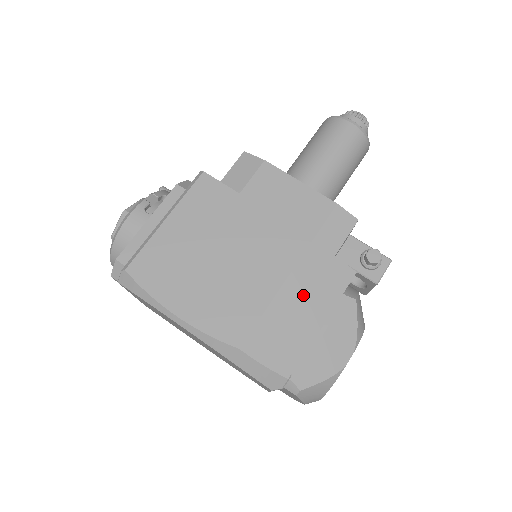
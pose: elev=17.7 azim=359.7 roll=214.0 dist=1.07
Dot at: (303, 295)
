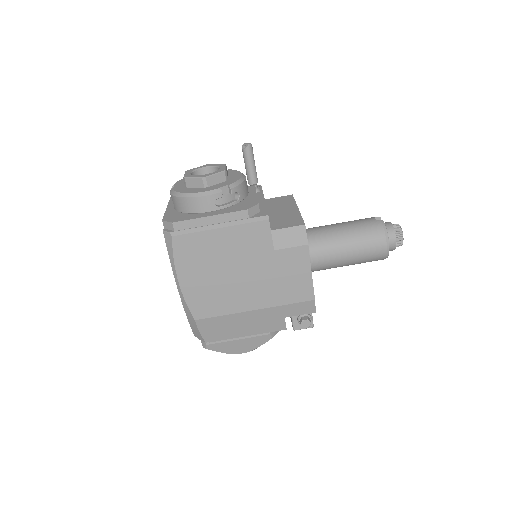
Dot at: (250, 321)
